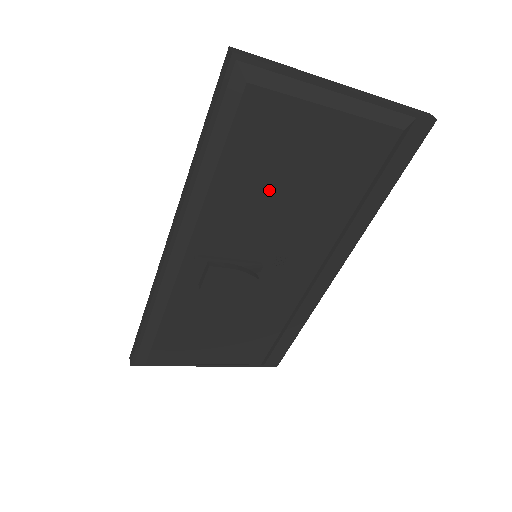
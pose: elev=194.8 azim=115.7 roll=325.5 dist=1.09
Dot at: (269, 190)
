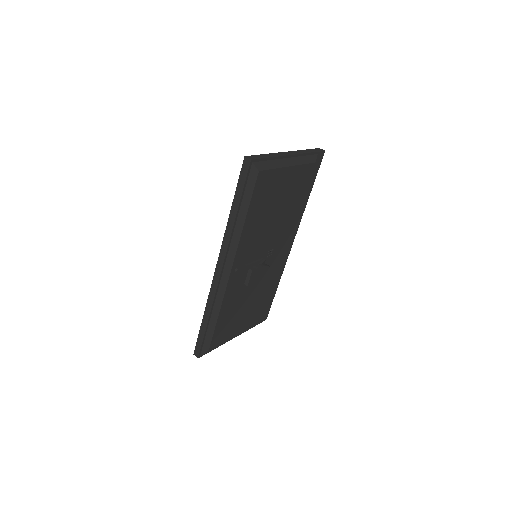
Dot at: (266, 217)
